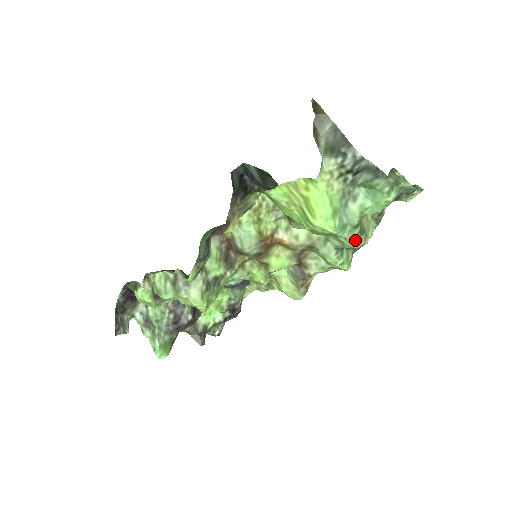
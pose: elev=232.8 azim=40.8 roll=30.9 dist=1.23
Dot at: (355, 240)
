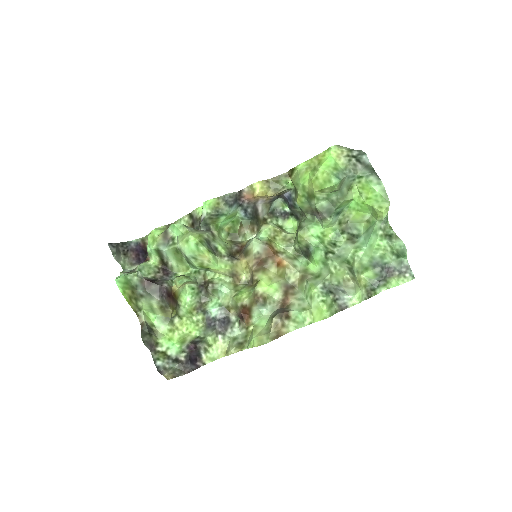
Dot at: (343, 270)
